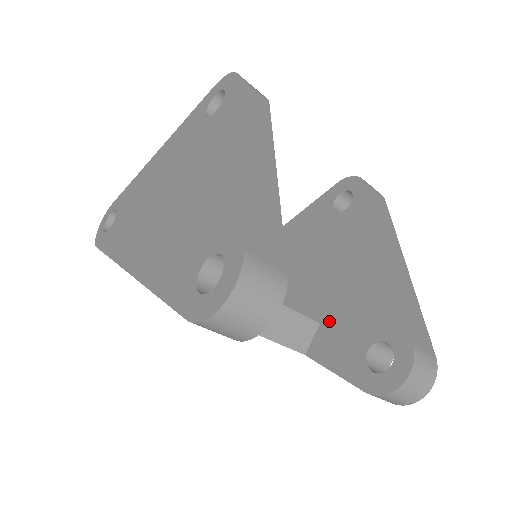
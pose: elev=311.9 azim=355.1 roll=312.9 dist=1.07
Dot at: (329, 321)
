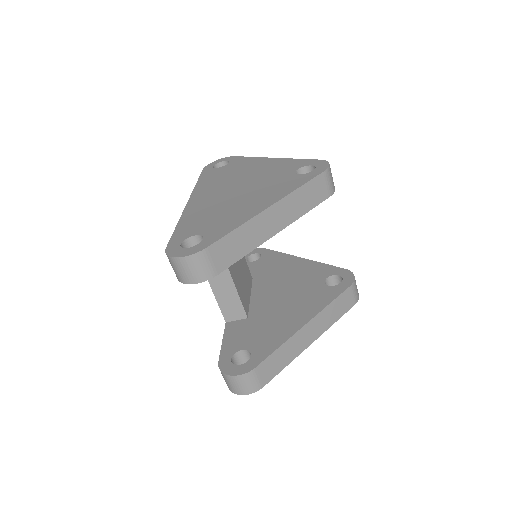
Dot at: (251, 321)
